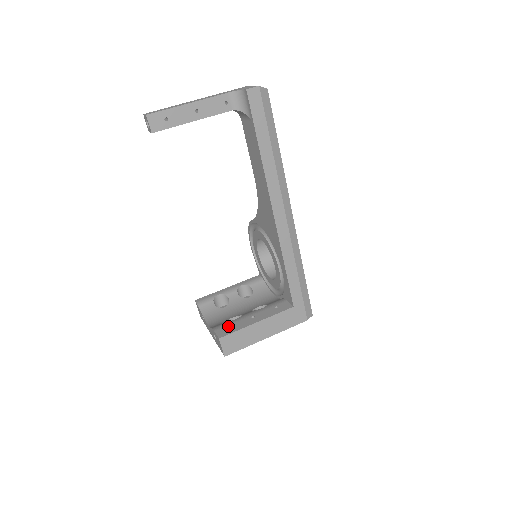
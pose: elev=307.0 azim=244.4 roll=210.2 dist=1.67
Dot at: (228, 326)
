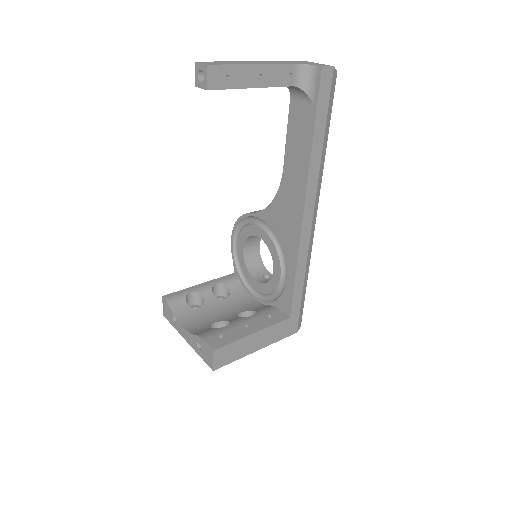
Dot at: (219, 335)
